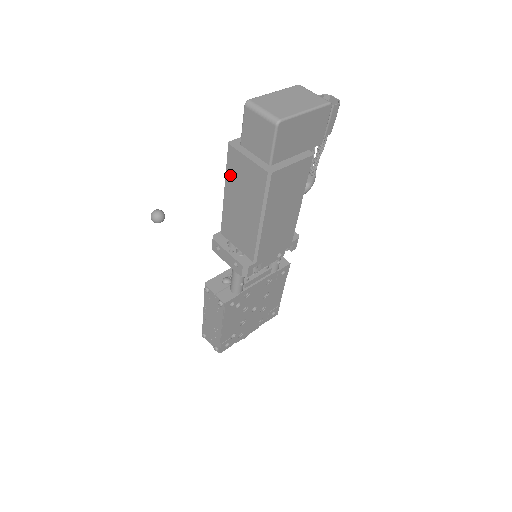
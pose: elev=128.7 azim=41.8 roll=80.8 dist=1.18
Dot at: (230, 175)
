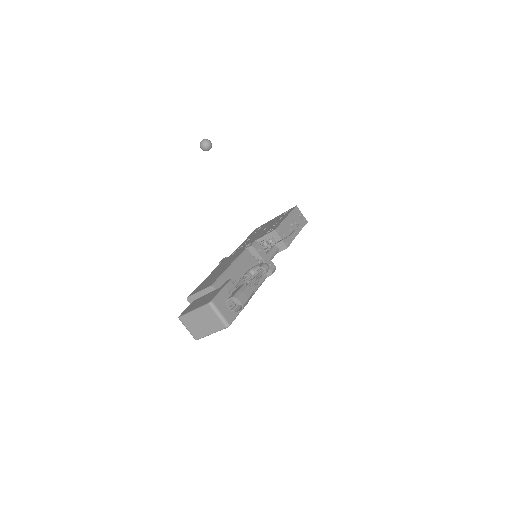
Dot at: occluded
